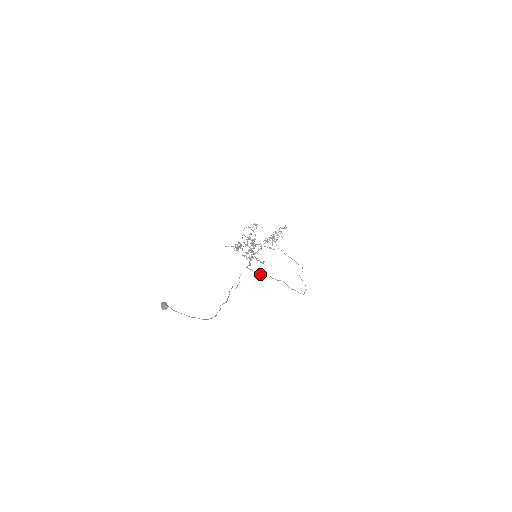
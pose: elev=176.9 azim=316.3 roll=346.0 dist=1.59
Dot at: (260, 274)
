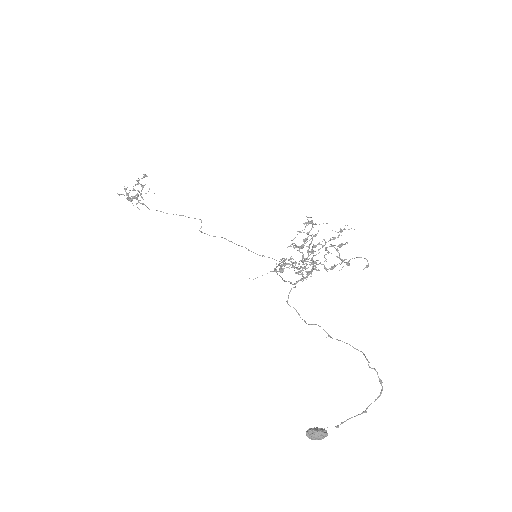
Dot at: (281, 277)
